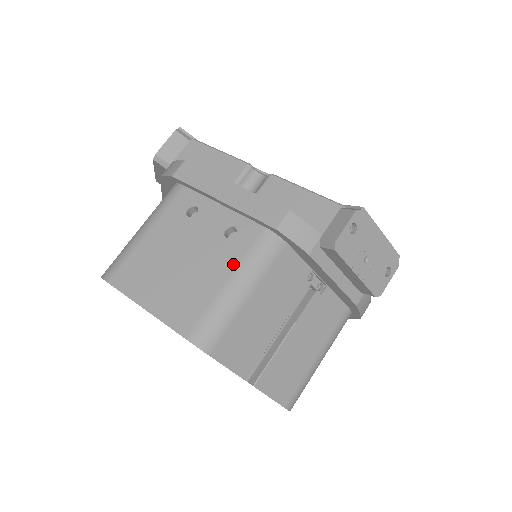
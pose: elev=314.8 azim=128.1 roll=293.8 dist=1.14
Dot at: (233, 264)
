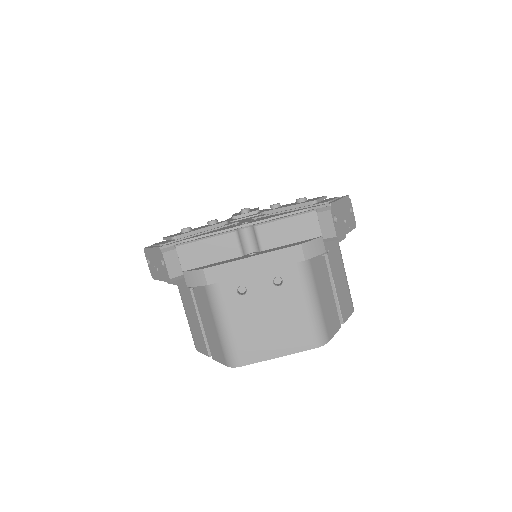
Dot at: (299, 295)
